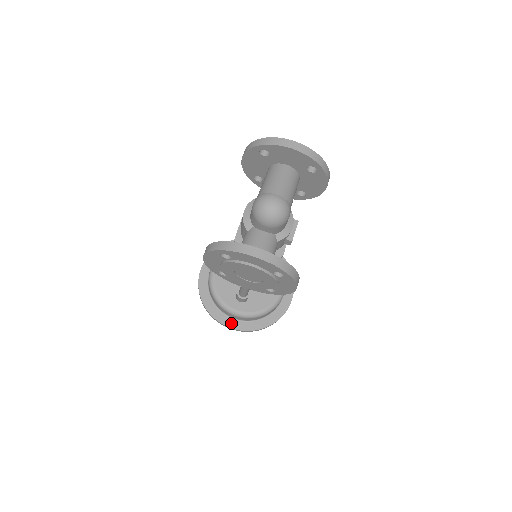
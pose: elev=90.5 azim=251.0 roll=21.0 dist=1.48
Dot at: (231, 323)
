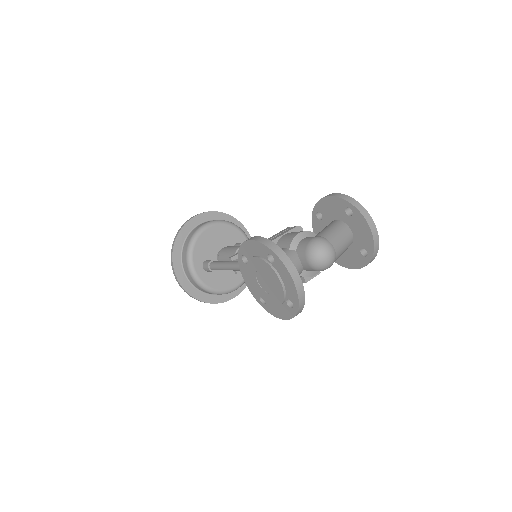
Dot at: (180, 275)
